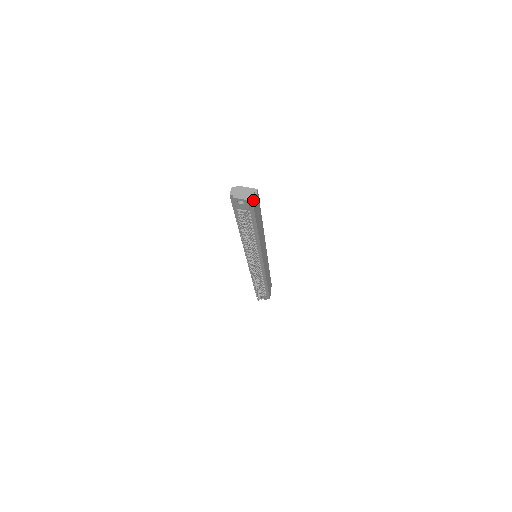
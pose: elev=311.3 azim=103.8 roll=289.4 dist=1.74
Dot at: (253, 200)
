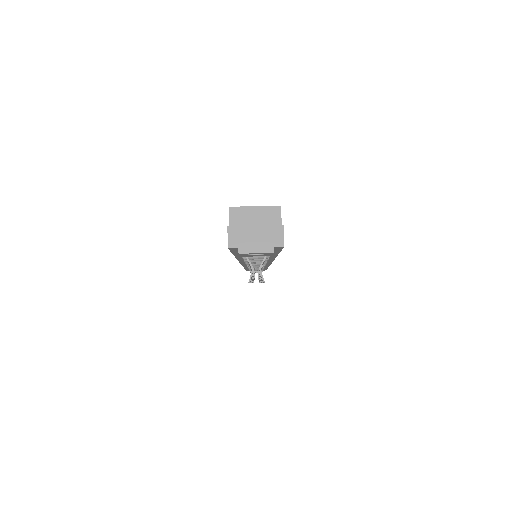
Dot at: occluded
